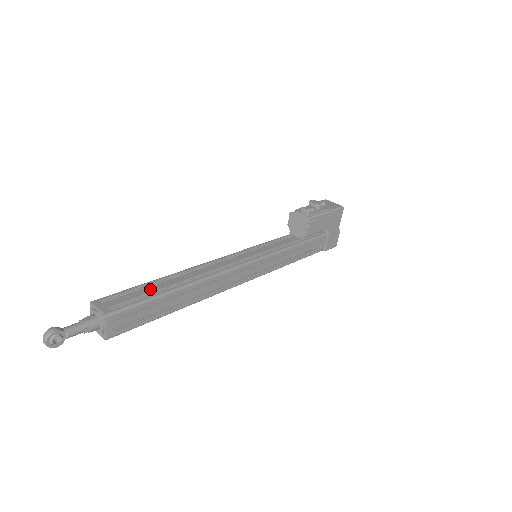
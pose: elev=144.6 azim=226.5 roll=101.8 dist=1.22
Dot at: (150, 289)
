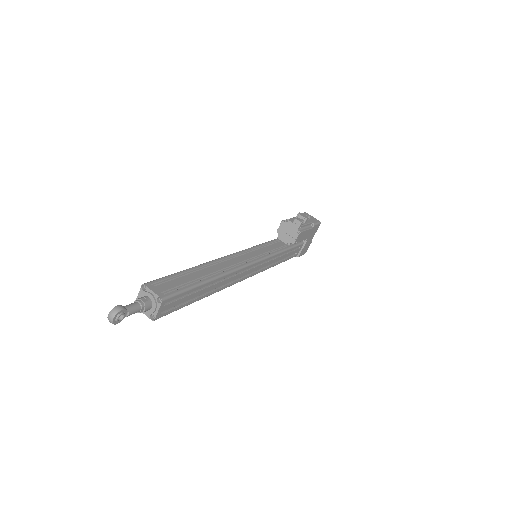
Dot at: (188, 278)
